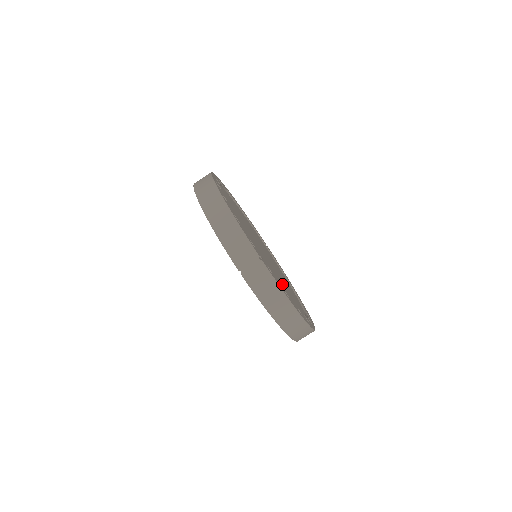
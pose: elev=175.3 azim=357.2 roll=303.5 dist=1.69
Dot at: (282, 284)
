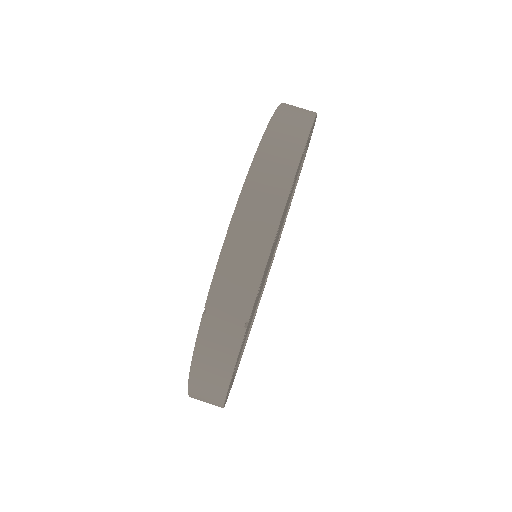
Dot at: occluded
